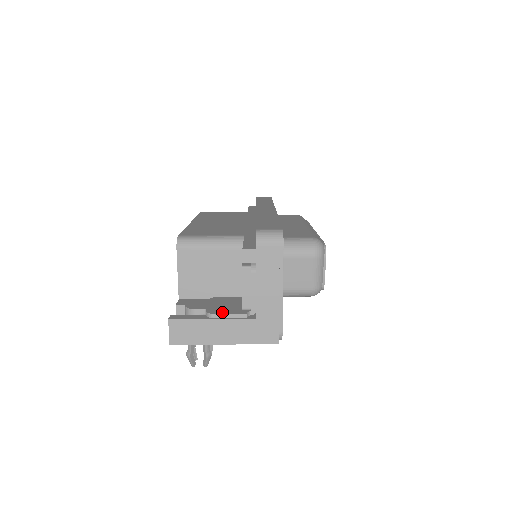
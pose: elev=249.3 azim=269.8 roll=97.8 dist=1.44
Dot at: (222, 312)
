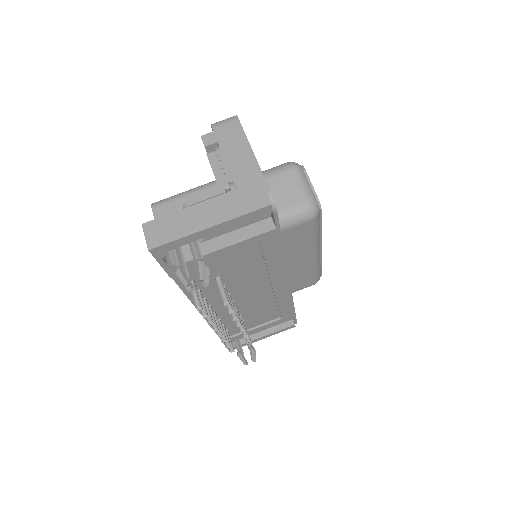
Dot at: (199, 200)
